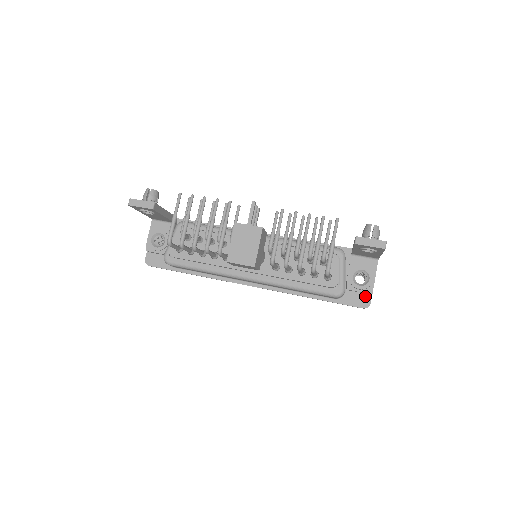
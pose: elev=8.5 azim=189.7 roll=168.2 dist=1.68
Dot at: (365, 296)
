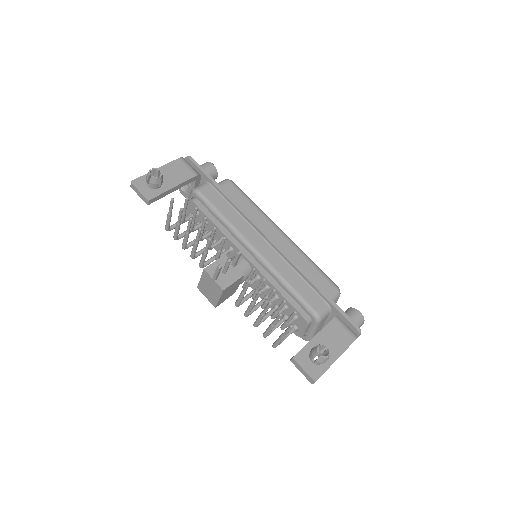
Dot at: occluded
